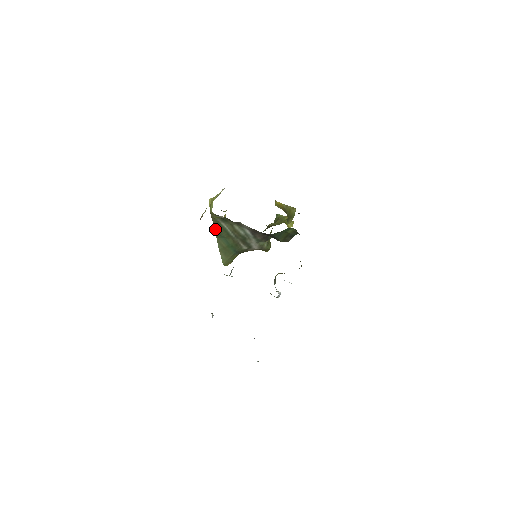
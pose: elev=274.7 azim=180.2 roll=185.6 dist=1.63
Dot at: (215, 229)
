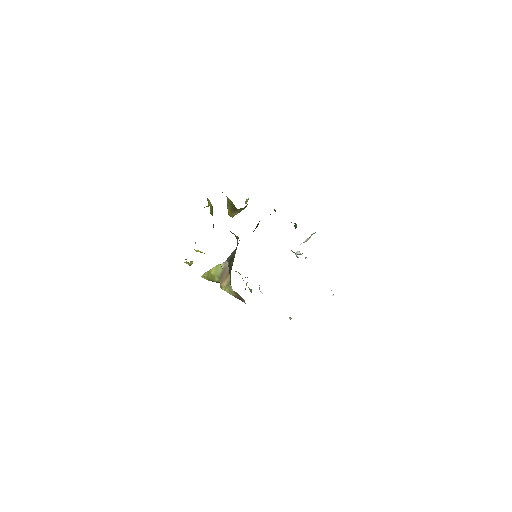
Dot at: (217, 282)
